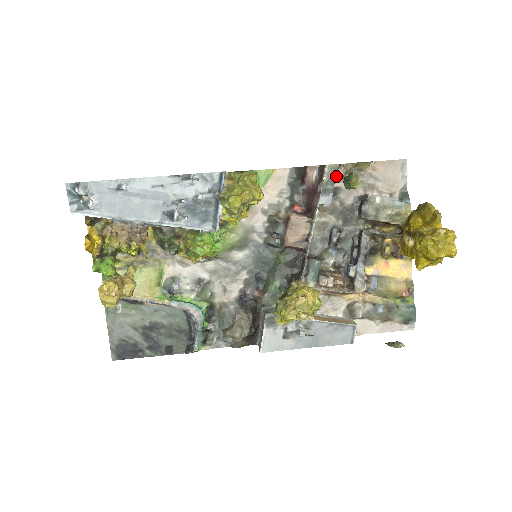
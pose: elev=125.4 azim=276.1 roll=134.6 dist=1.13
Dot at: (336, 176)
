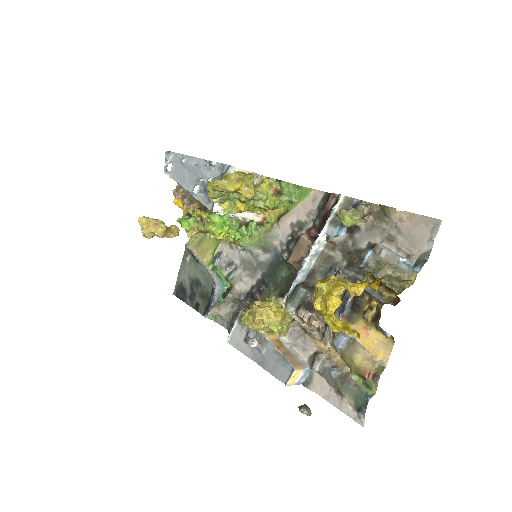
Dot at: occluded
